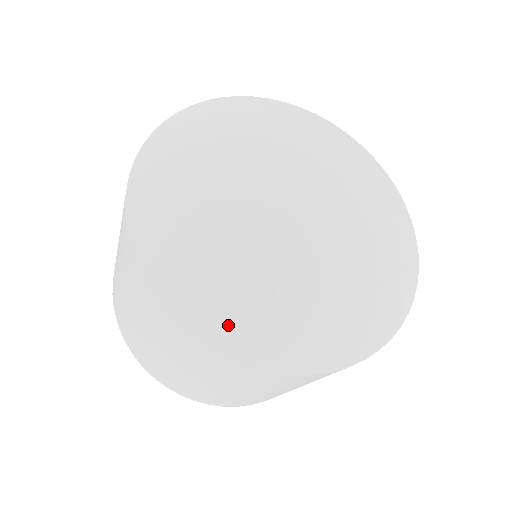
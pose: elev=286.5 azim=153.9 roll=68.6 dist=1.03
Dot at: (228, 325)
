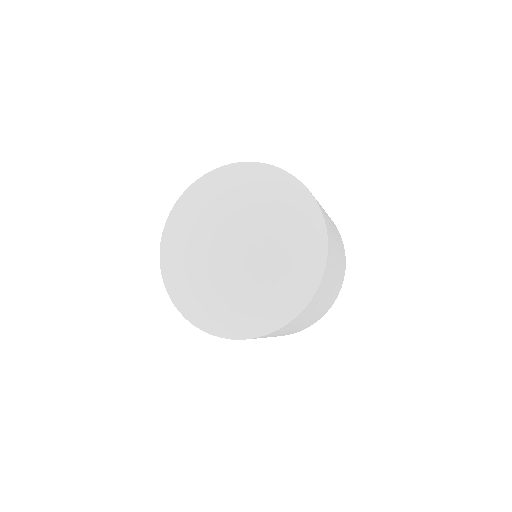
Dot at: (186, 306)
